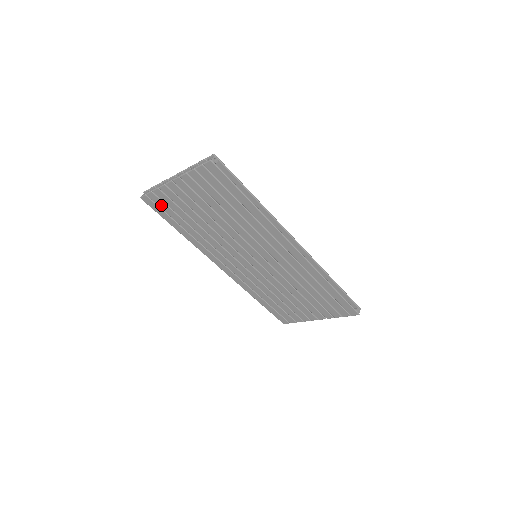
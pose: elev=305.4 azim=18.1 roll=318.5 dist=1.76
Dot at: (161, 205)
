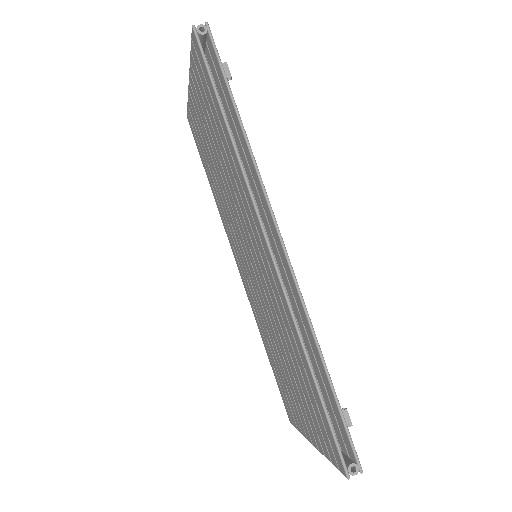
Dot at: (195, 130)
